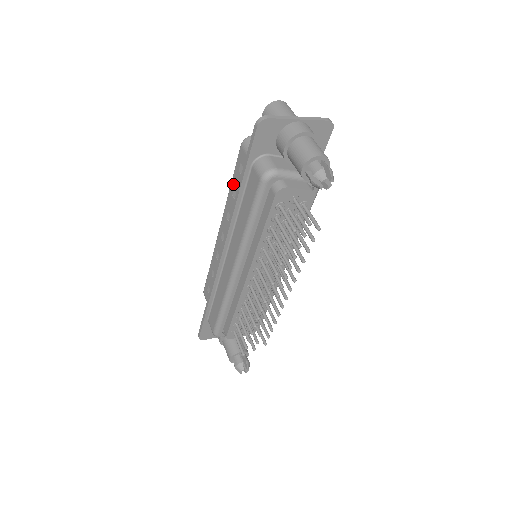
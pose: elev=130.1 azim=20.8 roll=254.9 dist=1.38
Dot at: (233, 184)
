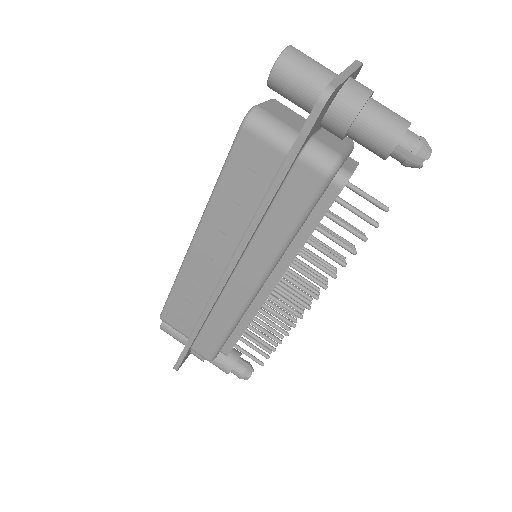
Dot at: (226, 183)
